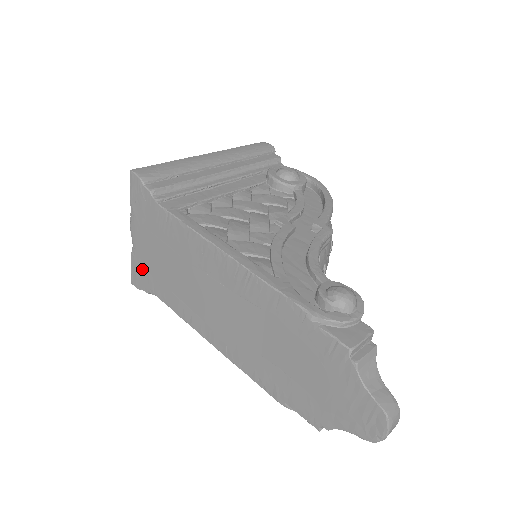
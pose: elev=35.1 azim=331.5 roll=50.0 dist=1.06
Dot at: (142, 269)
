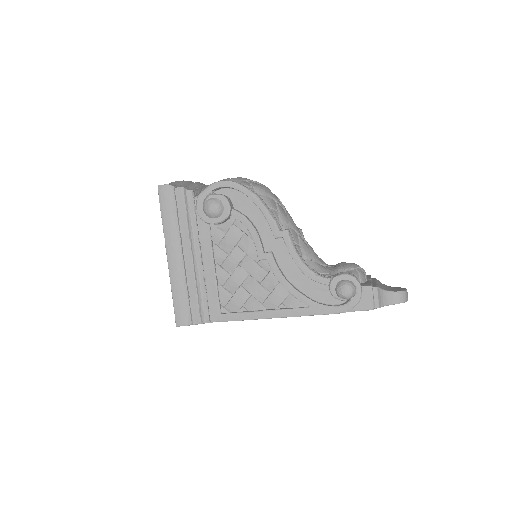
Dot at: occluded
